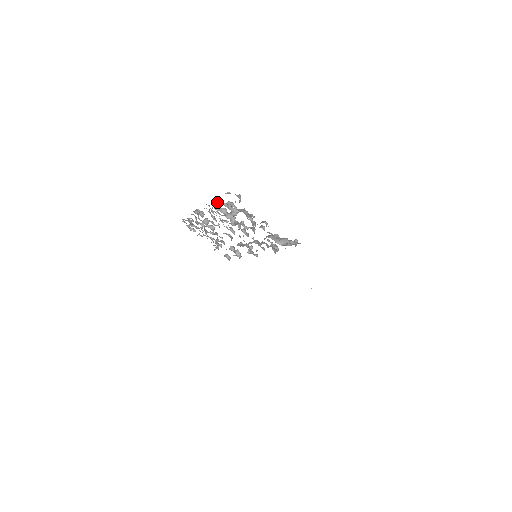
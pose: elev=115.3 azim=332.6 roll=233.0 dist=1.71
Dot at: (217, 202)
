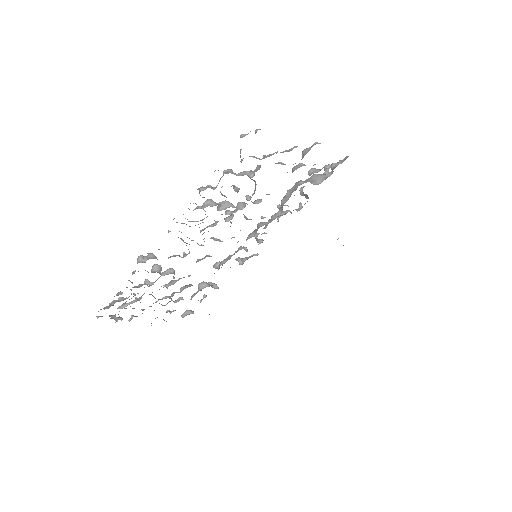
Dot at: (208, 185)
